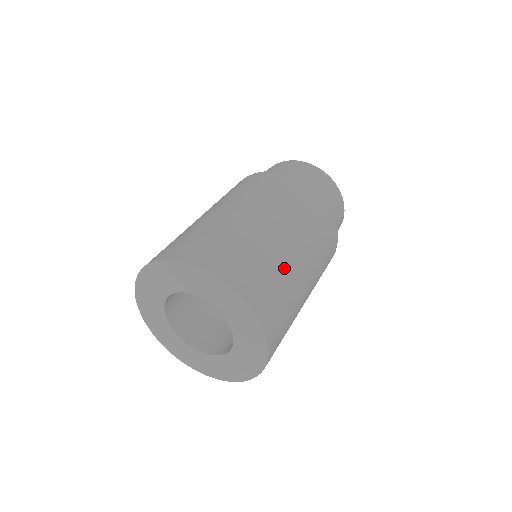
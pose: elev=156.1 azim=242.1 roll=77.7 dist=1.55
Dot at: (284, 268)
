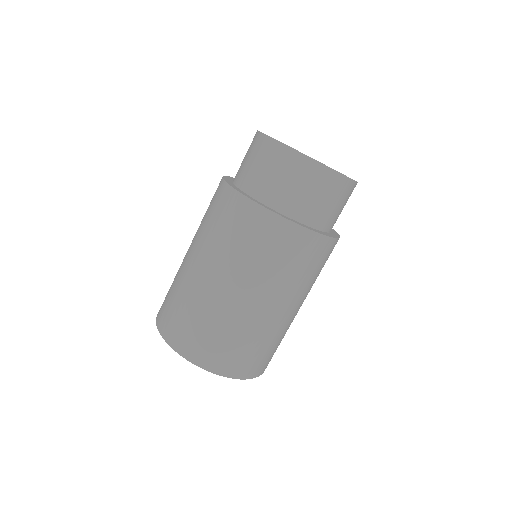
Dot at: (248, 328)
